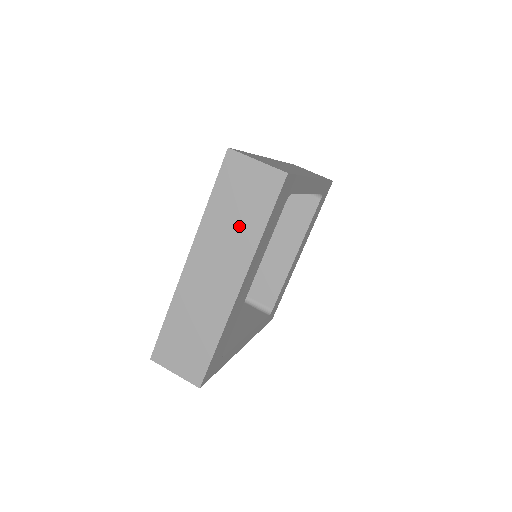
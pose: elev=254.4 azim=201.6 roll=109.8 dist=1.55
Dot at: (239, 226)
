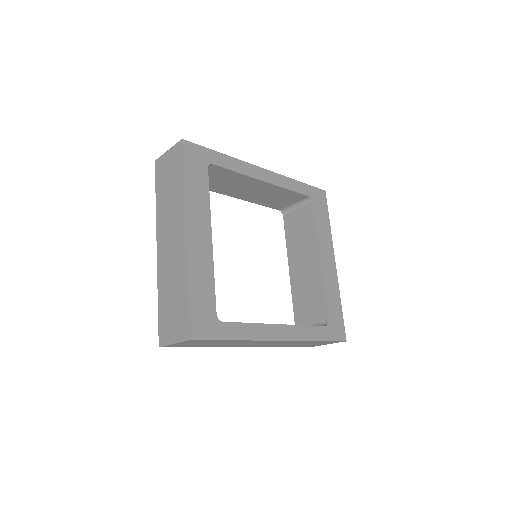
Dot at: (172, 195)
